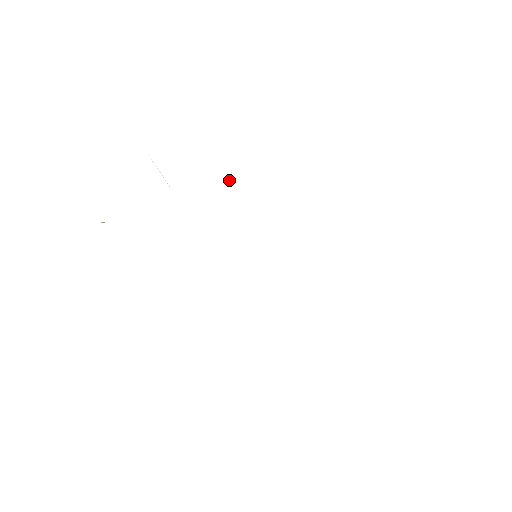
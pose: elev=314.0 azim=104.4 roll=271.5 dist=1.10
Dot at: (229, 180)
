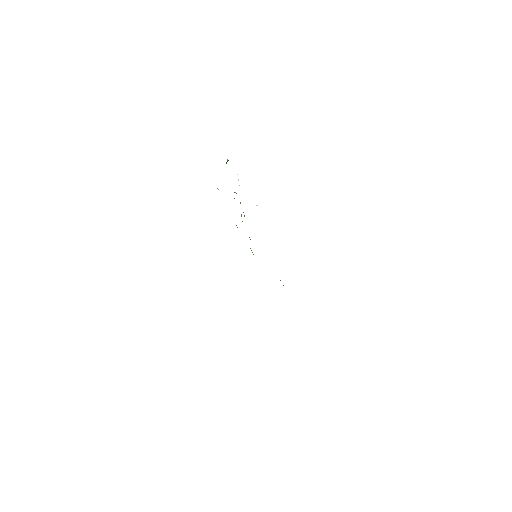
Dot at: (257, 205)
